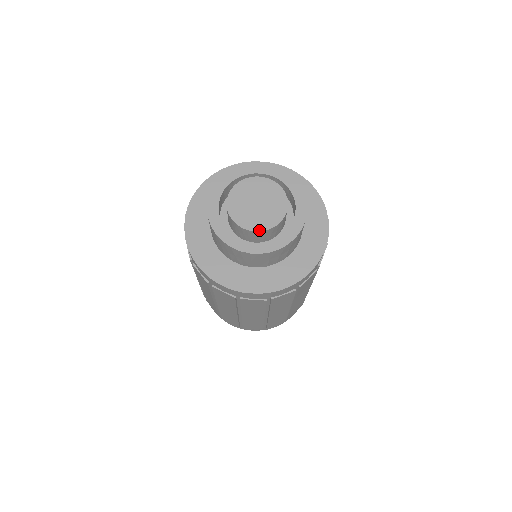
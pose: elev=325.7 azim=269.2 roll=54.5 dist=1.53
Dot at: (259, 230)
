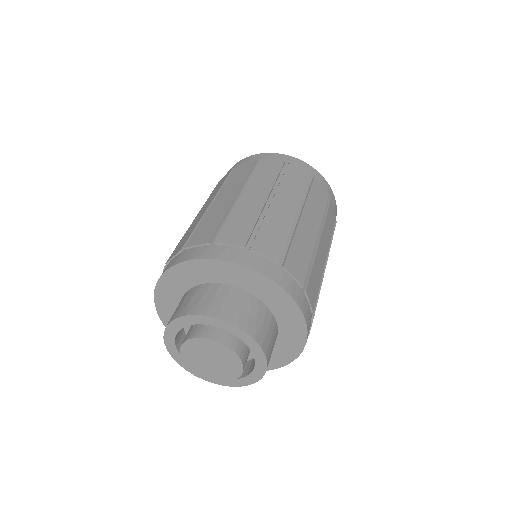
Dot at: (211, 378)
